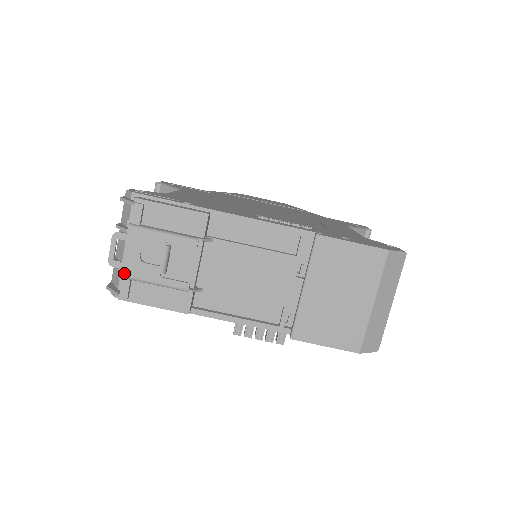
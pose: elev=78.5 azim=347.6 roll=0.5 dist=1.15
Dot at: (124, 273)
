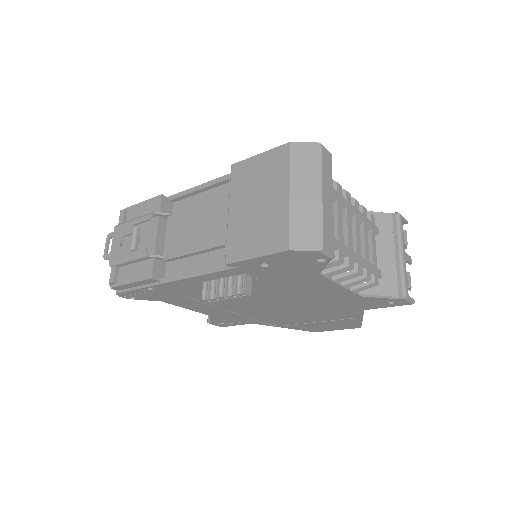
Dot at: (111, 261)
